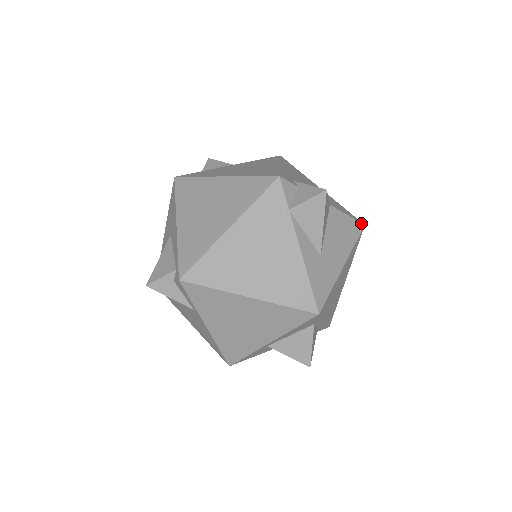
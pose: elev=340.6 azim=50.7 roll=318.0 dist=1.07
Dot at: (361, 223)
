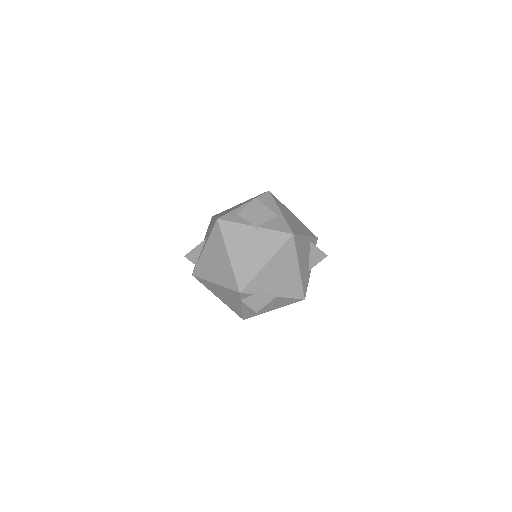
Dot at: (302, 299)
